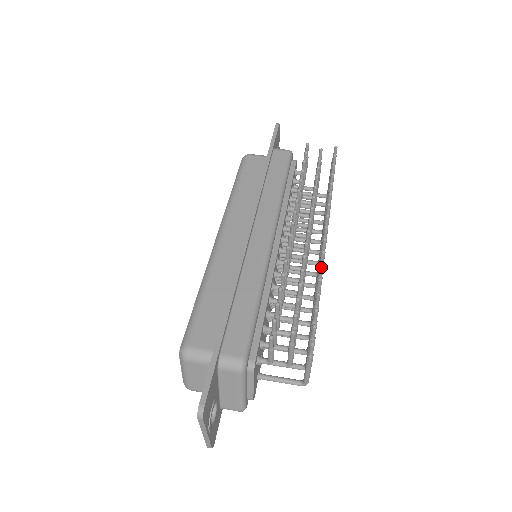
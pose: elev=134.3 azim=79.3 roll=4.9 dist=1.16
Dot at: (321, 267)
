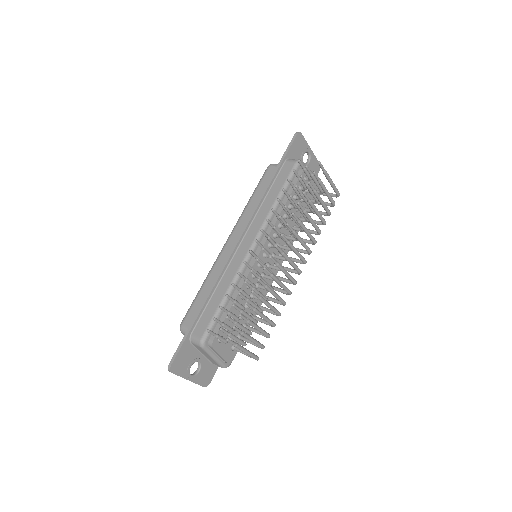
Dot at: (258, 281)
